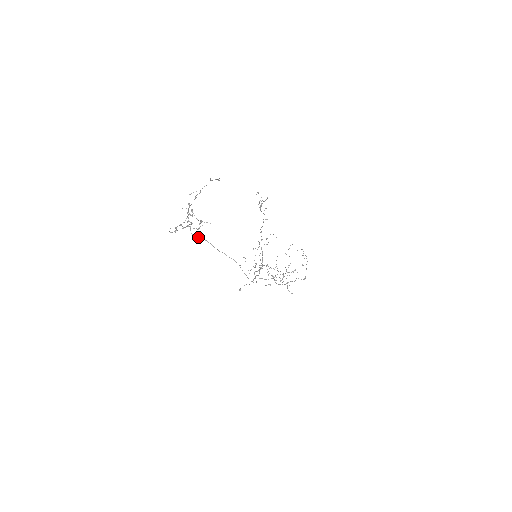
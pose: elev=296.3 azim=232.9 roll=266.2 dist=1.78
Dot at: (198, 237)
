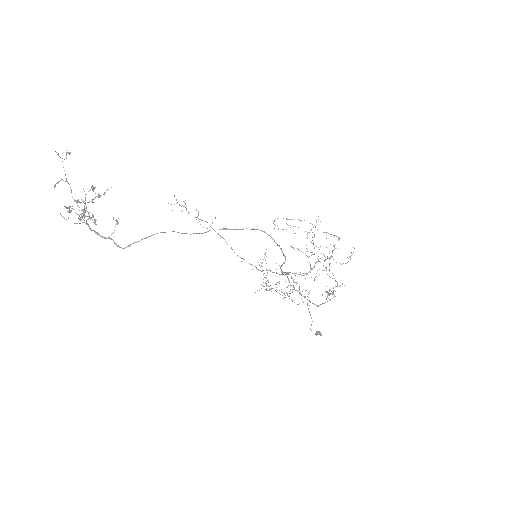
Dot at: occluded
